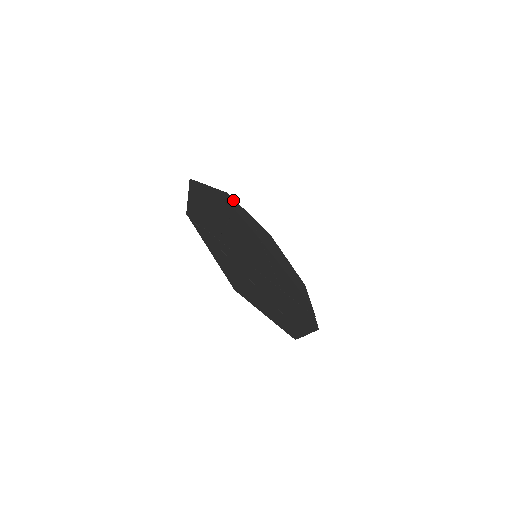
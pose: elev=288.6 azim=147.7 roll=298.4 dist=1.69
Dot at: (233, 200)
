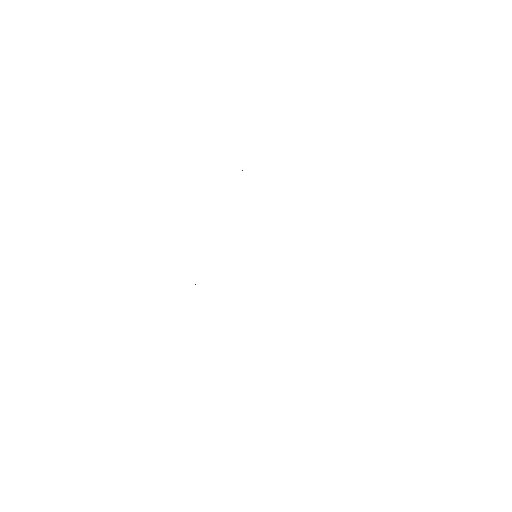
Dot at: occluded
